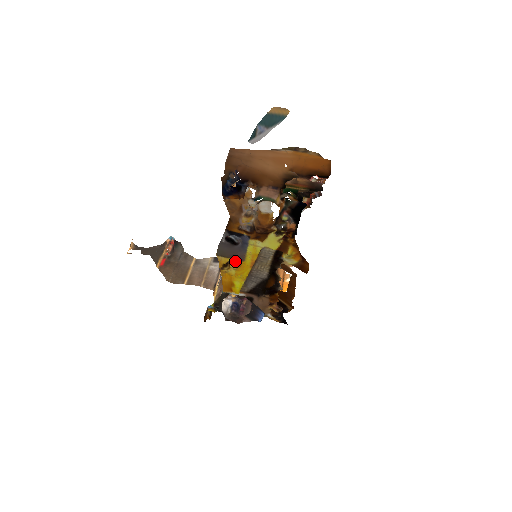
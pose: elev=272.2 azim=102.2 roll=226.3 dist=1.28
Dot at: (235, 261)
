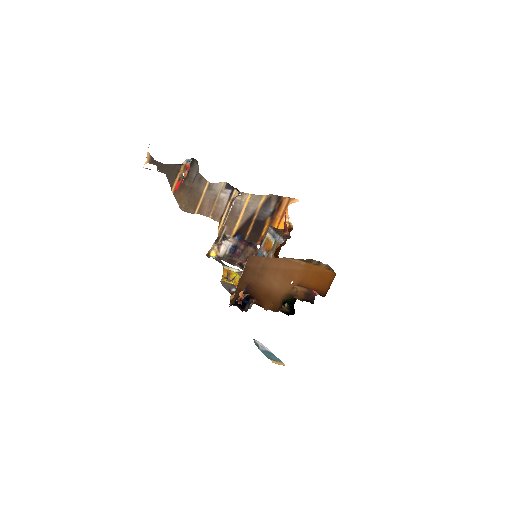
Dot at: (234, 284)
